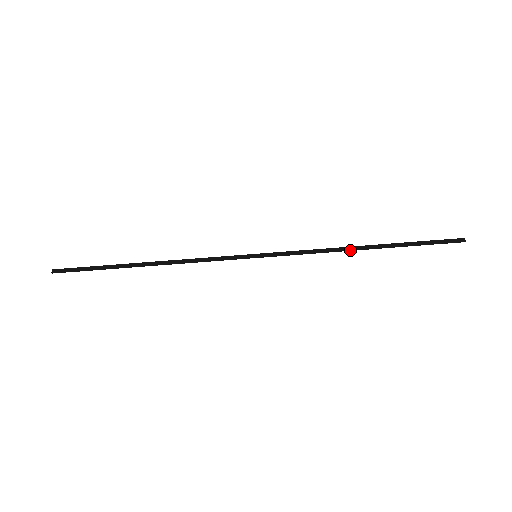
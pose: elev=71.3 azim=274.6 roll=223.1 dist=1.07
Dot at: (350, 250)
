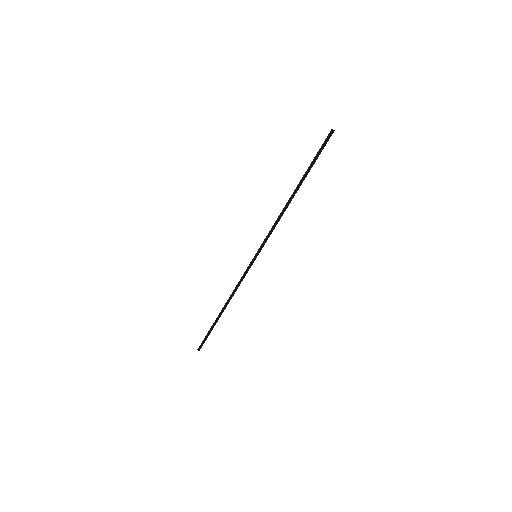
Dot at: occluded
